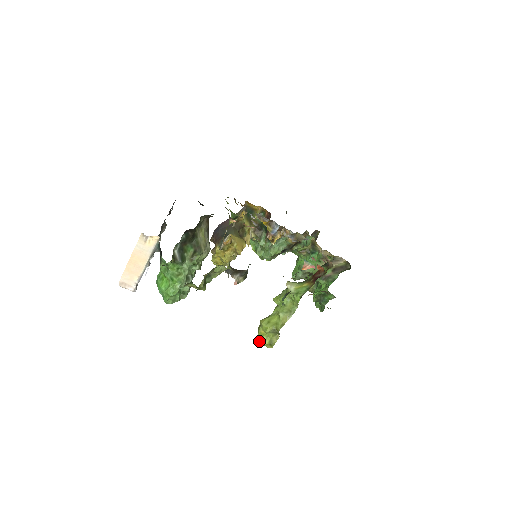
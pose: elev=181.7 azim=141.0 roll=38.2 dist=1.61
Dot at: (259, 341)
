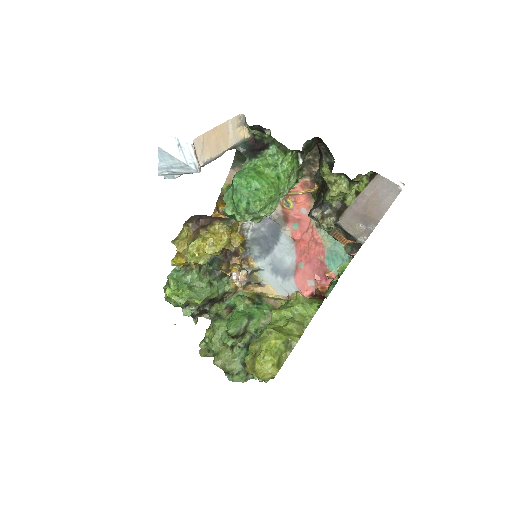
Dot at: (261, 359)
